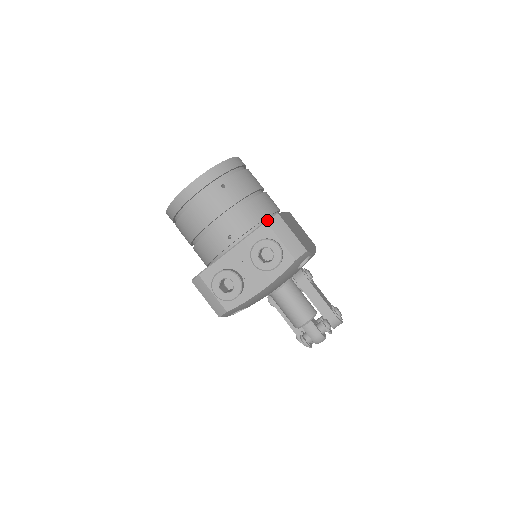
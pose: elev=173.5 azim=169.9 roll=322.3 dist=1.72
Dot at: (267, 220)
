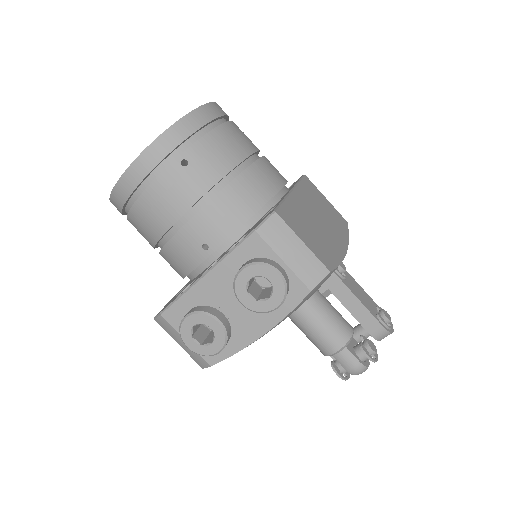
Dot at: (257, 227)
